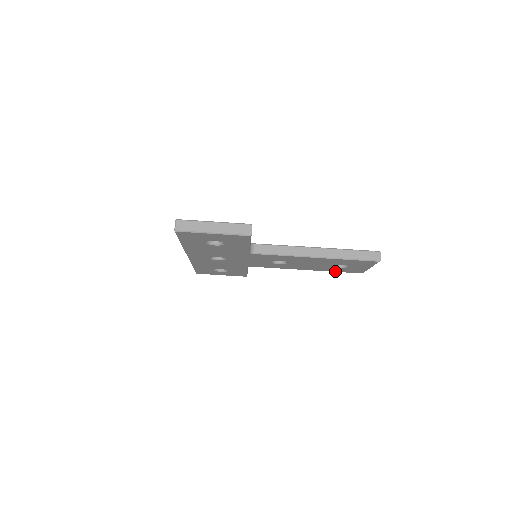
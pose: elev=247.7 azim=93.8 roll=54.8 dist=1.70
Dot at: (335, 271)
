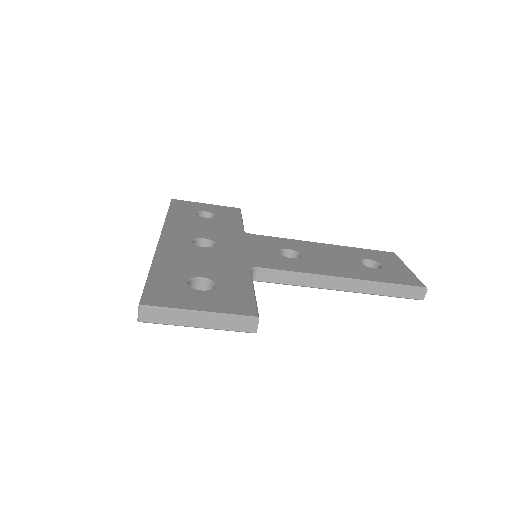
Dot at: occluded
